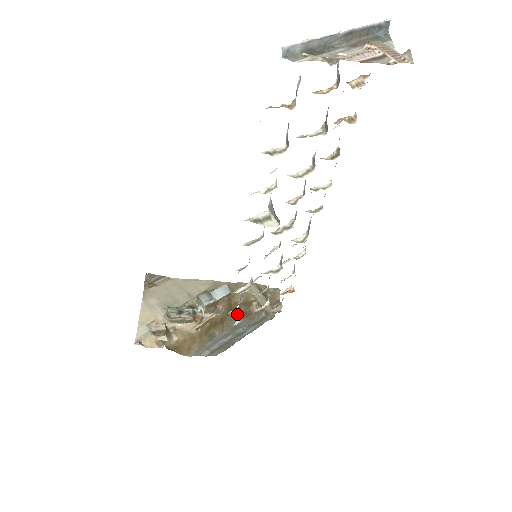
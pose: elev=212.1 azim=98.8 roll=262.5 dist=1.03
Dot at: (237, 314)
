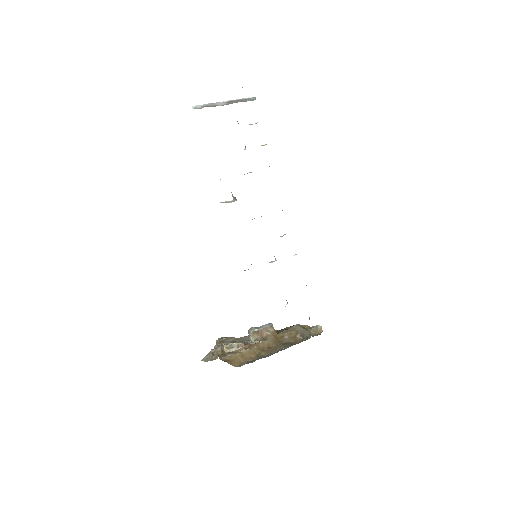
Dot at: (283, 344)
